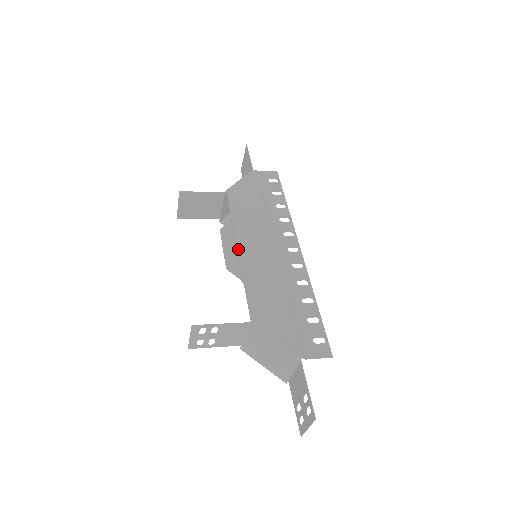
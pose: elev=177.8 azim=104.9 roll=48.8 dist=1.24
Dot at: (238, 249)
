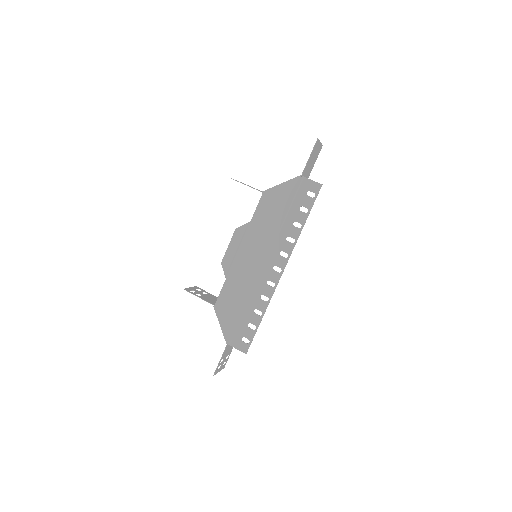
Dot at: (238, 251)
